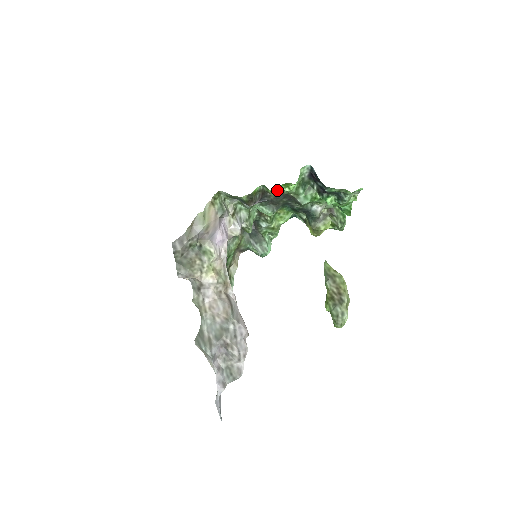
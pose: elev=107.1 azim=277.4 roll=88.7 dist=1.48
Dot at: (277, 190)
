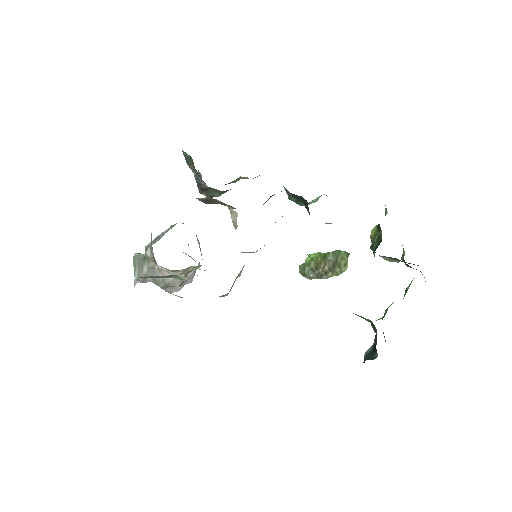
Dot at: occluded
